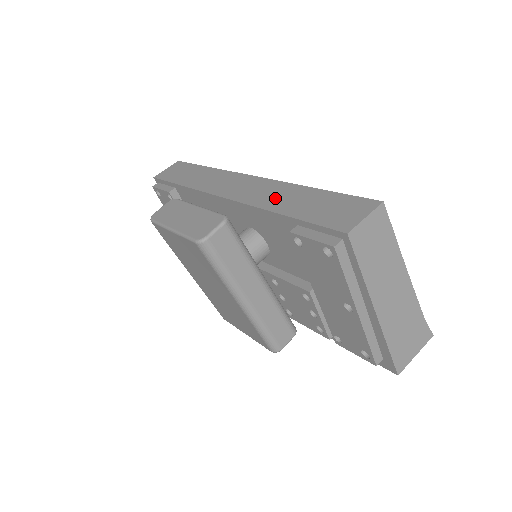
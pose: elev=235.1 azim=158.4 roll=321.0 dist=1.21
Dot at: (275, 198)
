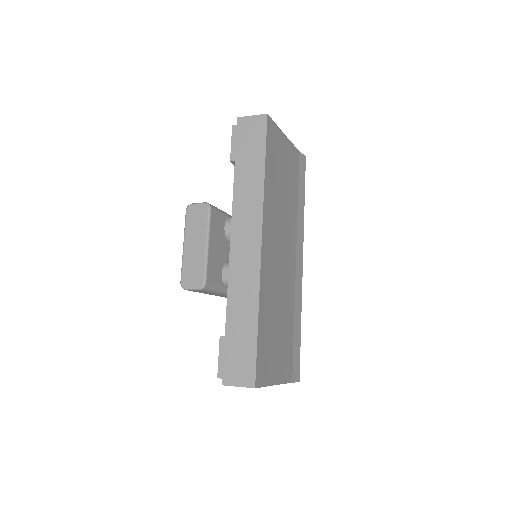
Dot at: (240, 299)
